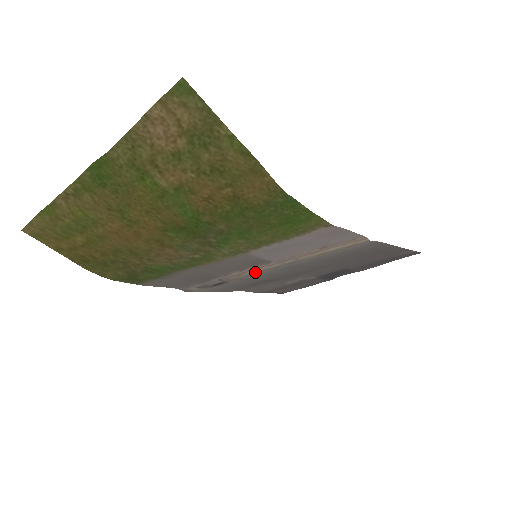
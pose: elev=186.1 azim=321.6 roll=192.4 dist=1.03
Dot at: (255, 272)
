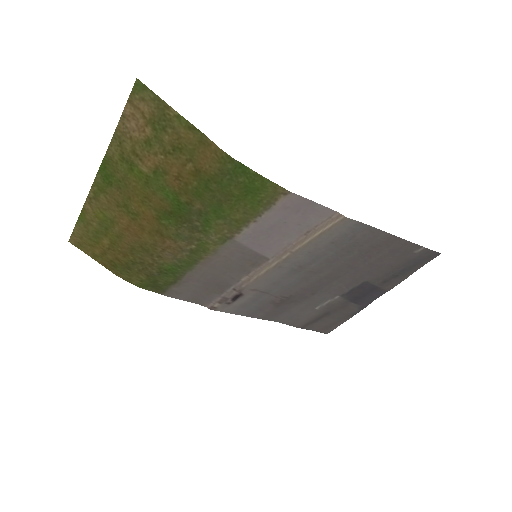
Dot at: (261, 275)
